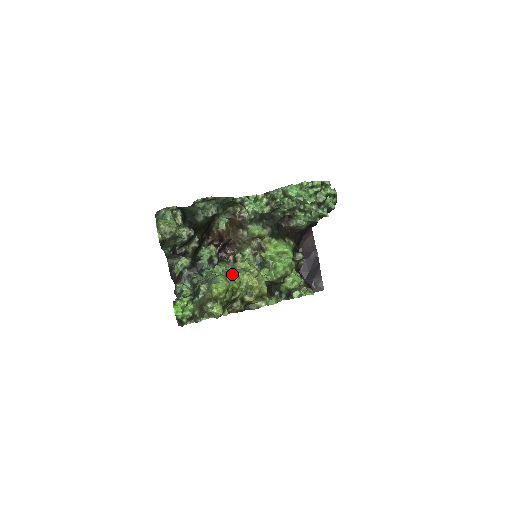
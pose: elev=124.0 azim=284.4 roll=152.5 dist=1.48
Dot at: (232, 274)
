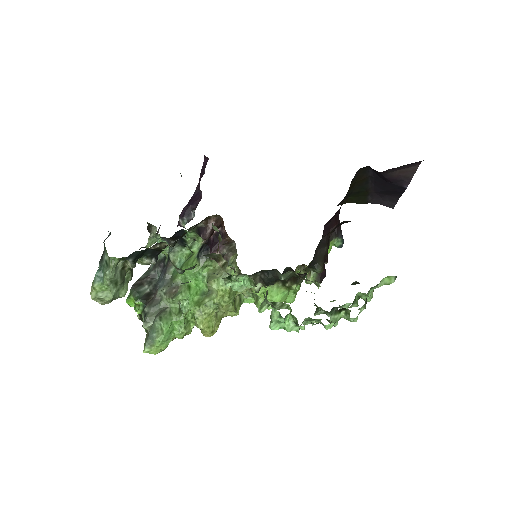
Dot at: (191, 308)
